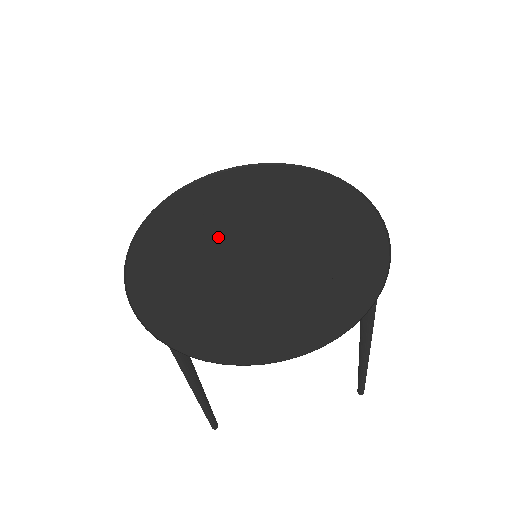
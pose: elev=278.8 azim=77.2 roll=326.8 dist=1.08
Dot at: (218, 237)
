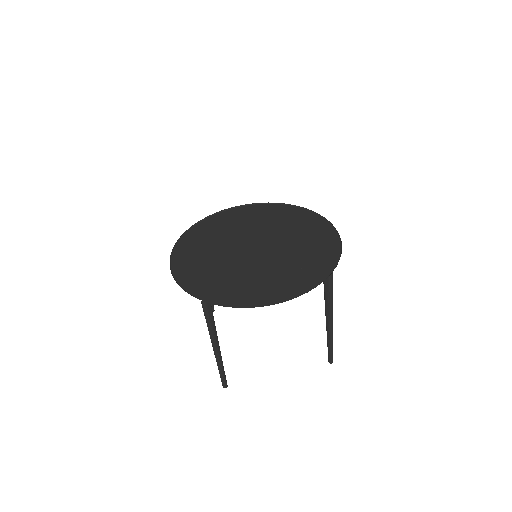
Dot at: (231, 244)
